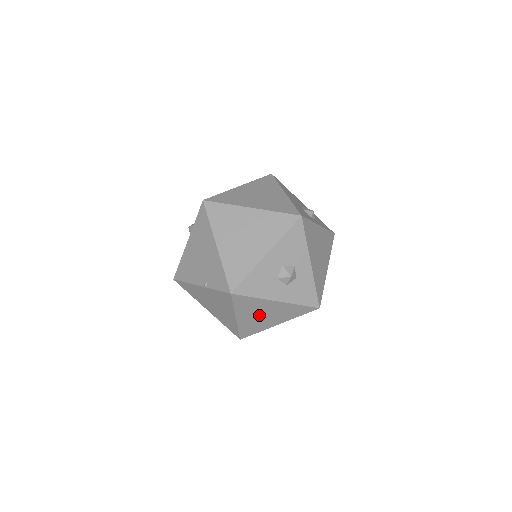
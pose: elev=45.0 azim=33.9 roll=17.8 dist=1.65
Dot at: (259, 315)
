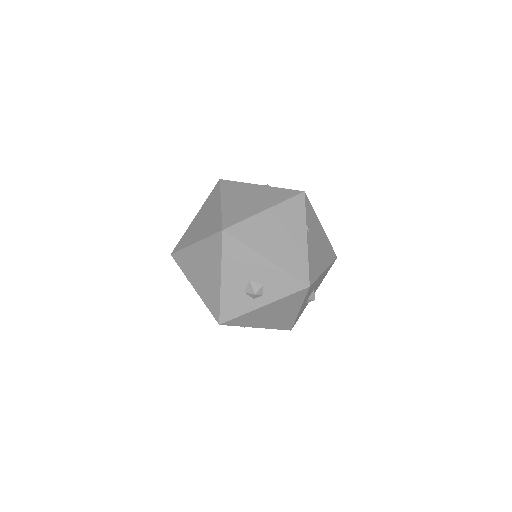
Dot at: occluded
